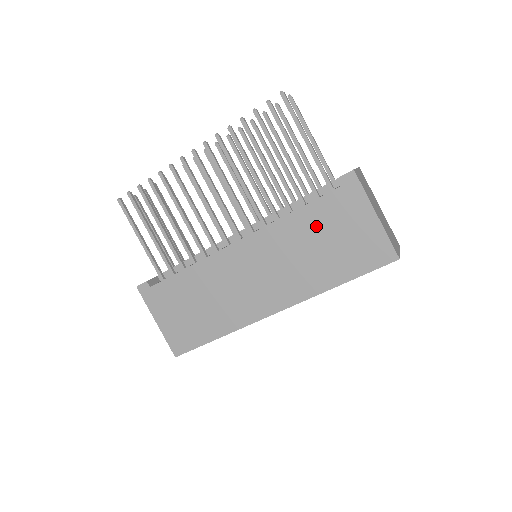
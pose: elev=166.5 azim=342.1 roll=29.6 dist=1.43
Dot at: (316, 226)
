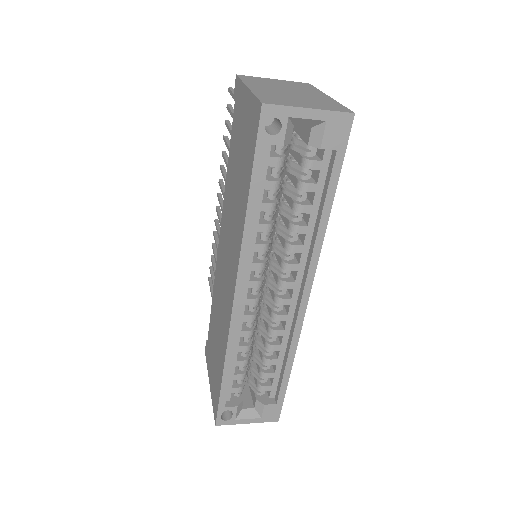
Dot at: (234, 160)
